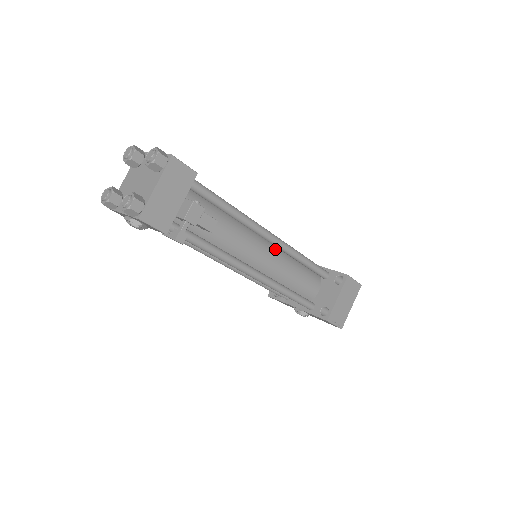
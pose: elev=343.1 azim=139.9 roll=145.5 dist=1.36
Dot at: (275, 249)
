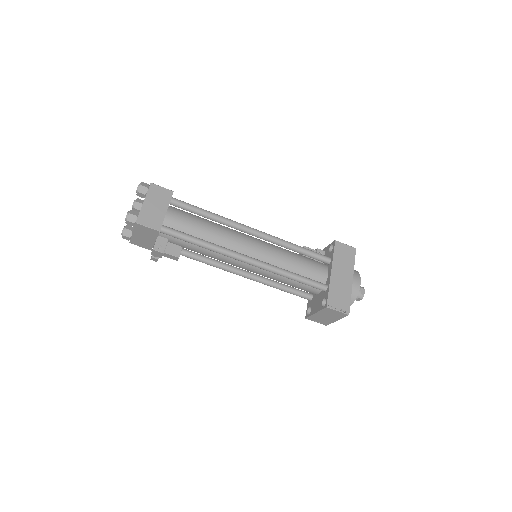
Dot at: occluded
